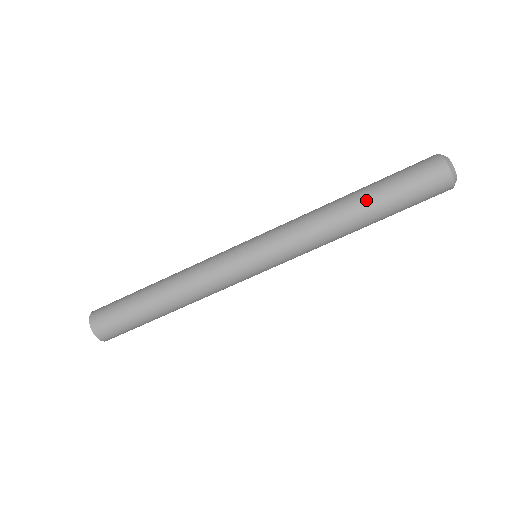
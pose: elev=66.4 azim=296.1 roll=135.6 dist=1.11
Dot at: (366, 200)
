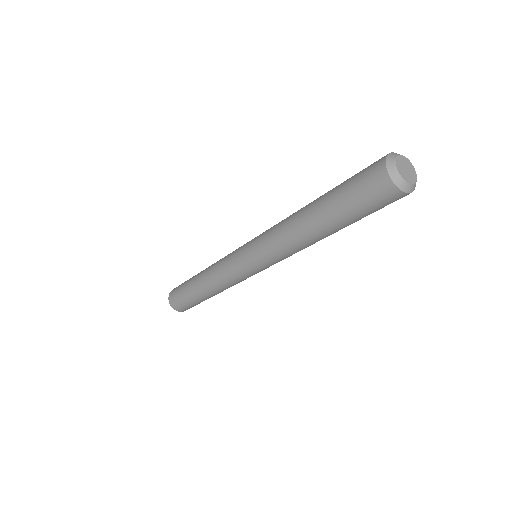
Dot at: (320, 218)
